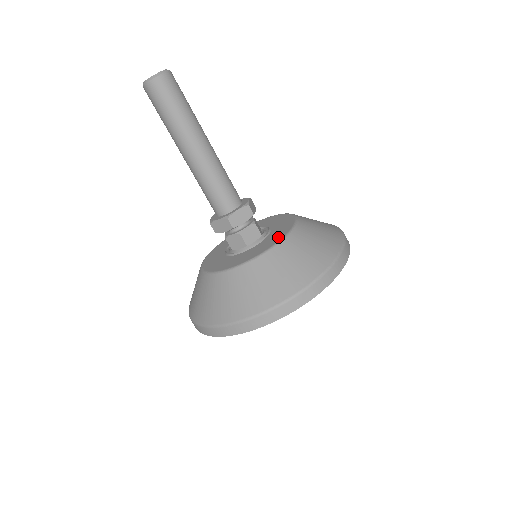
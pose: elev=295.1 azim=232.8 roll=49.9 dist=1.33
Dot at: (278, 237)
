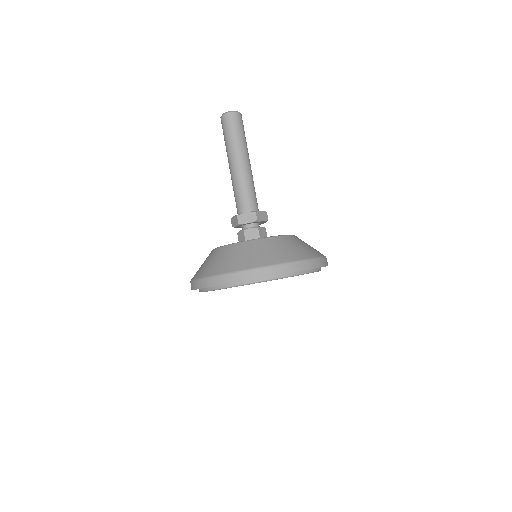
Dot at: occluded
